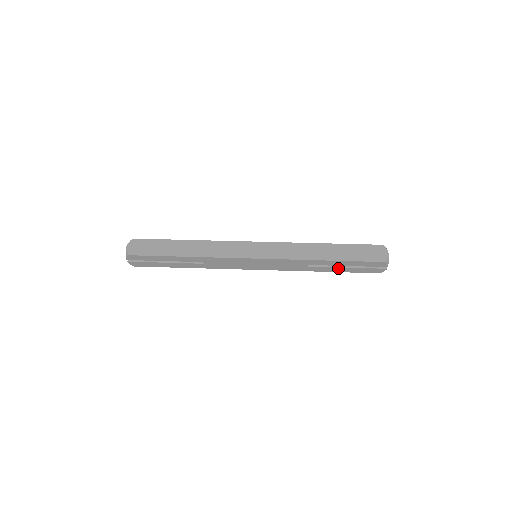
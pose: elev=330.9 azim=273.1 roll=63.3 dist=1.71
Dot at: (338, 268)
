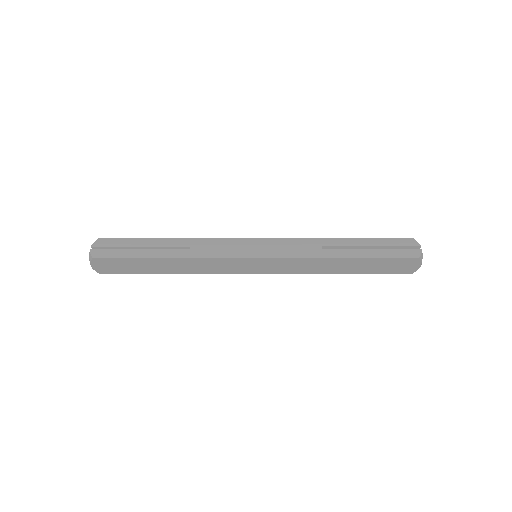
Dot at: (361, 251)
